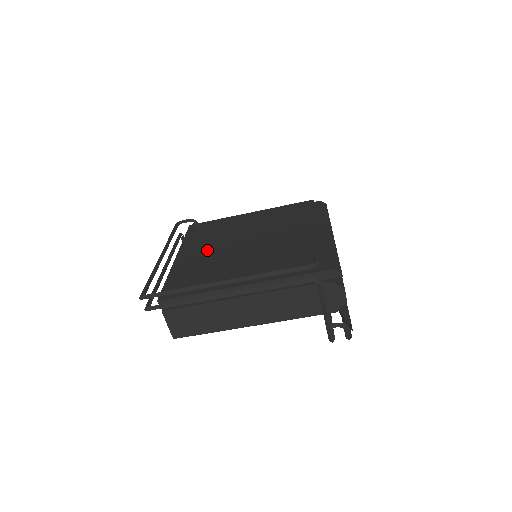
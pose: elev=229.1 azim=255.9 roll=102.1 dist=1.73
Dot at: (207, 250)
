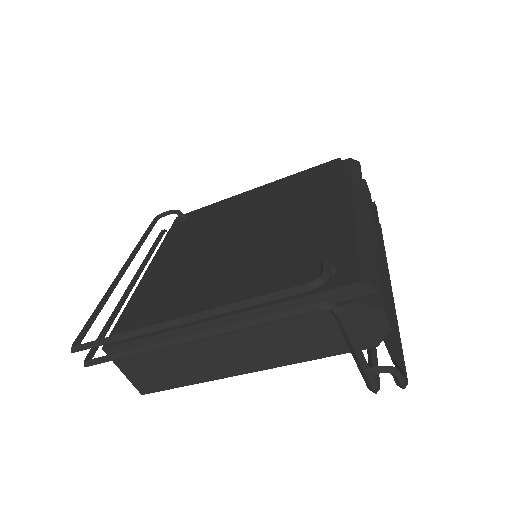
Dot at: (185, 255)
